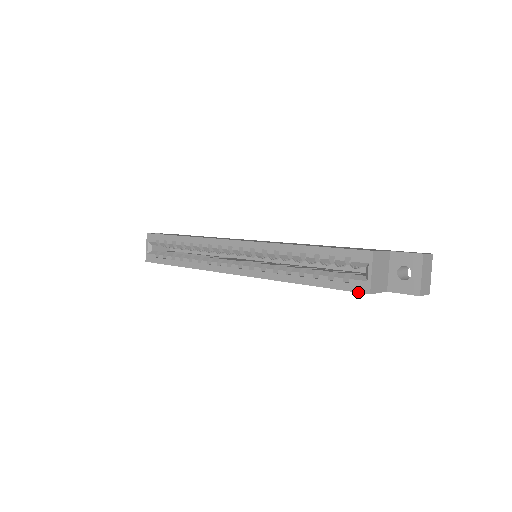
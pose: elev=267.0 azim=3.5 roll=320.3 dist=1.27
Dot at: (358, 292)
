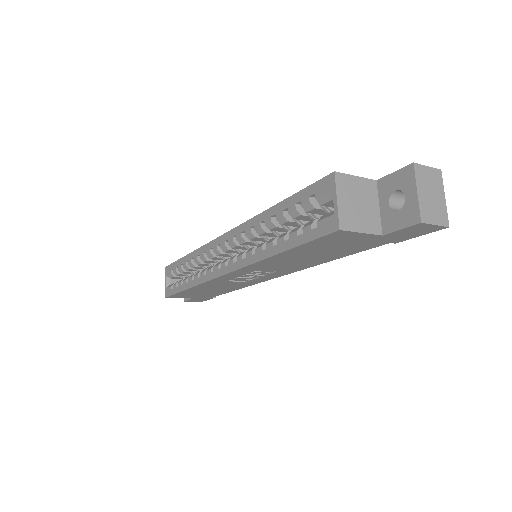
Dot at: (327, 234)
